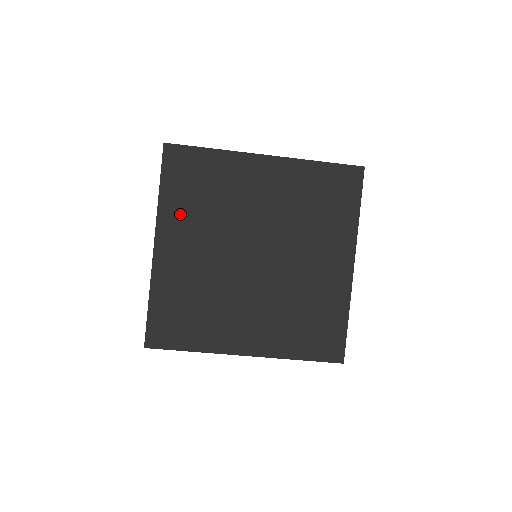
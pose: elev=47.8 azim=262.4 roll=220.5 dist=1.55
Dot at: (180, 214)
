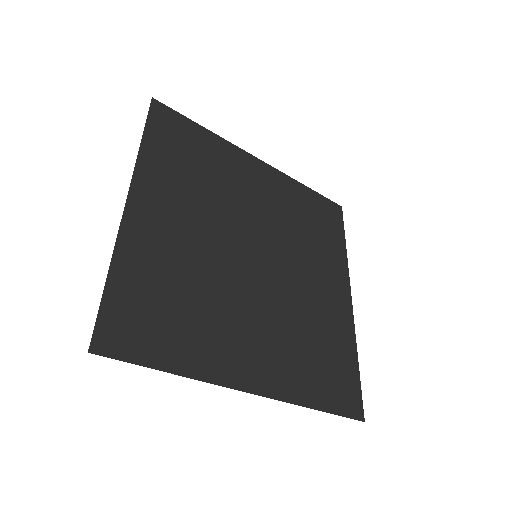
Dot at: (166, 175)
